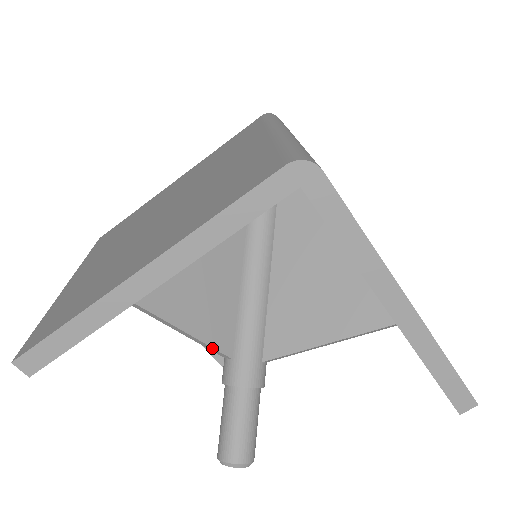
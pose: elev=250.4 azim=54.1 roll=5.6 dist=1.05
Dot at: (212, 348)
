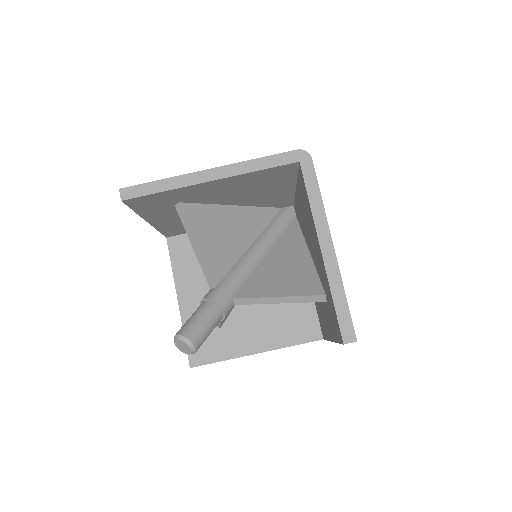
Dot at: (208, 272)
